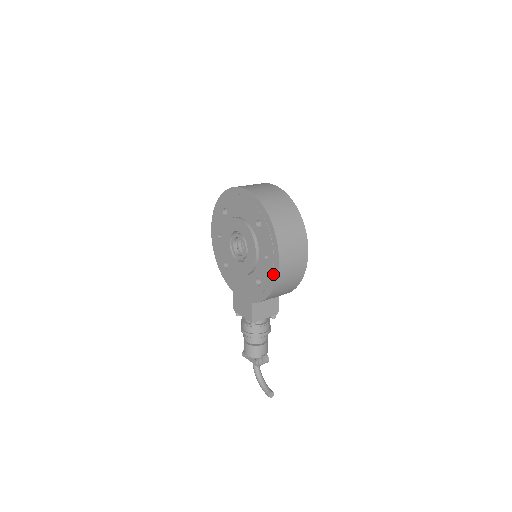
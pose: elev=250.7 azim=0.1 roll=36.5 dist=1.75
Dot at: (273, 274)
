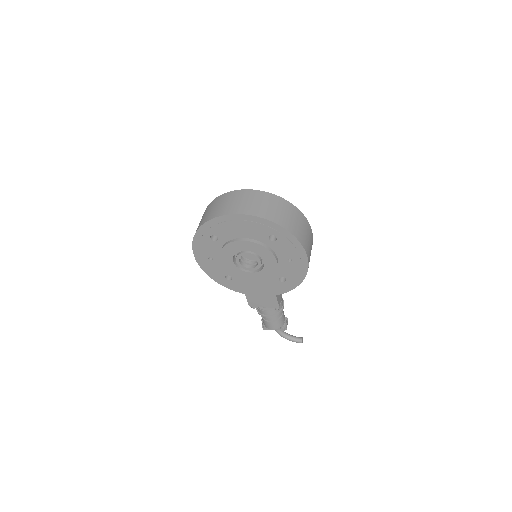
Dot at: (302, 270)
